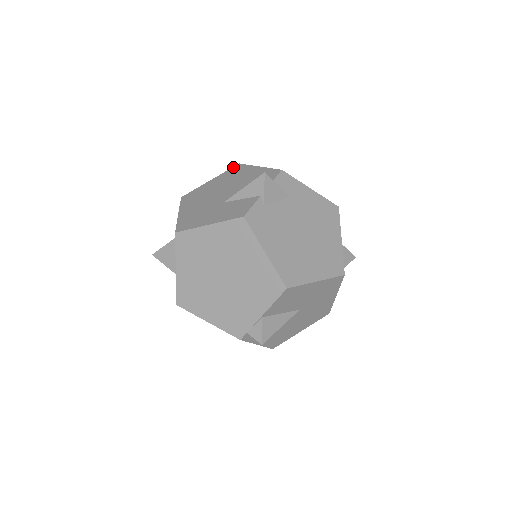
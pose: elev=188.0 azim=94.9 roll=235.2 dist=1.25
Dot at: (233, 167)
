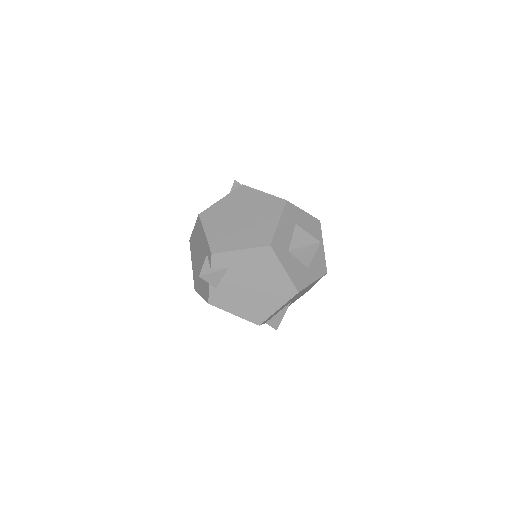
Dot at: (197, 218)
